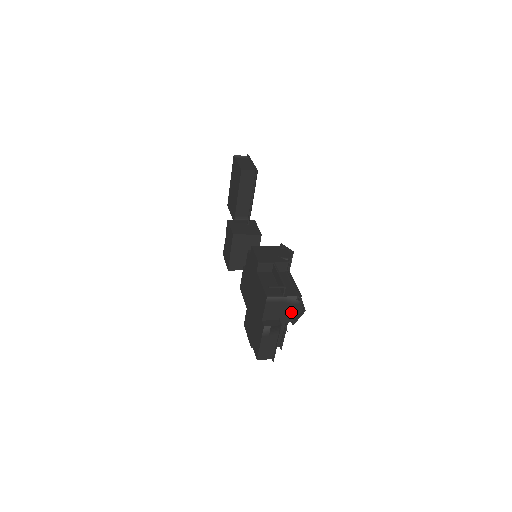
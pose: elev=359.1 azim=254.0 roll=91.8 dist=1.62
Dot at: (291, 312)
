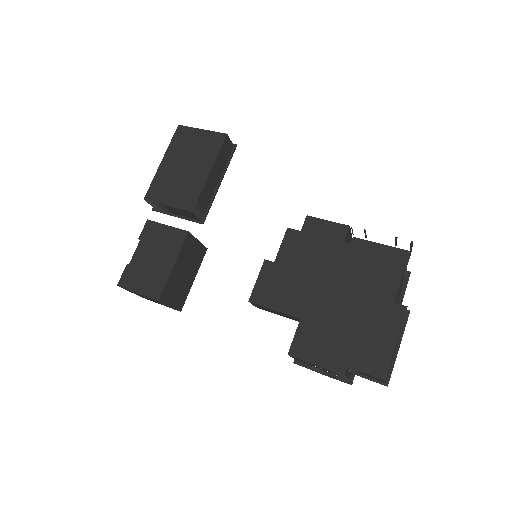
Dot at: (397, 299)
